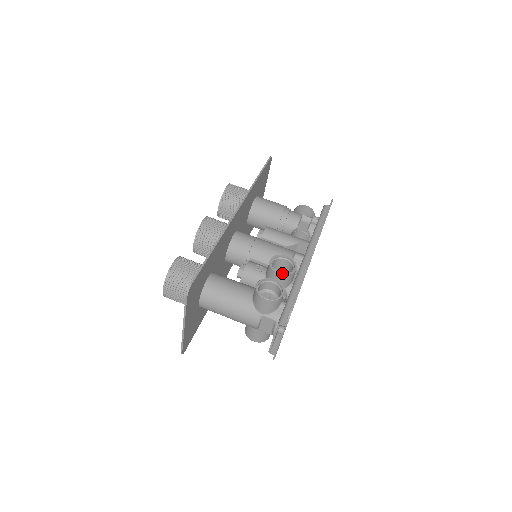
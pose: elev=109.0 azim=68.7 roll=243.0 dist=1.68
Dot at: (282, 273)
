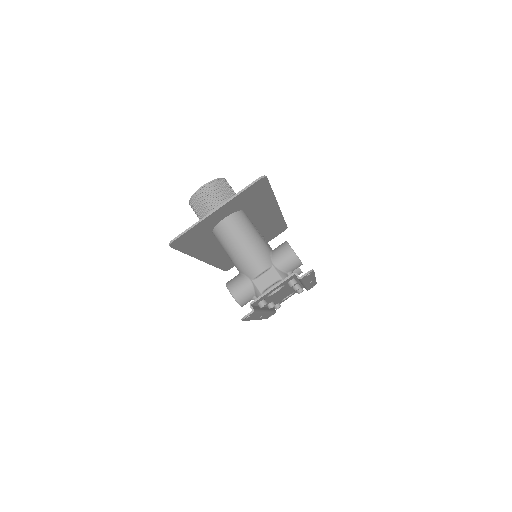
Dot at: occluded
